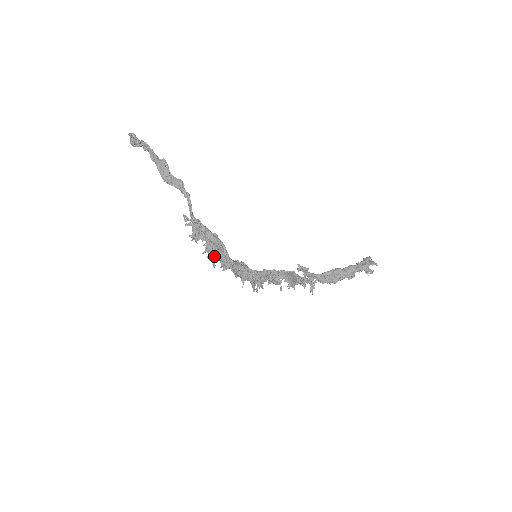
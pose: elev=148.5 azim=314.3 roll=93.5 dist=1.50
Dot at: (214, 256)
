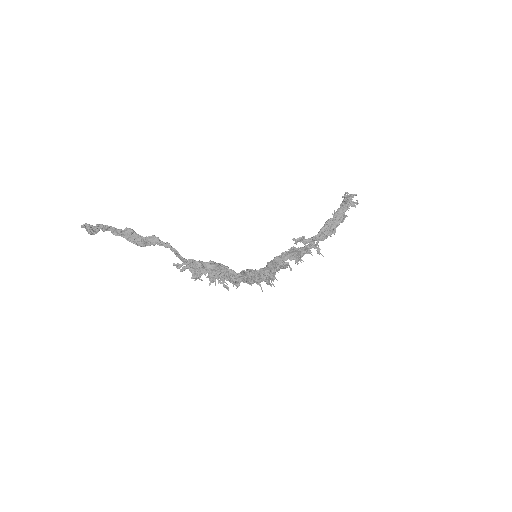
Dot at: (222, 281)
